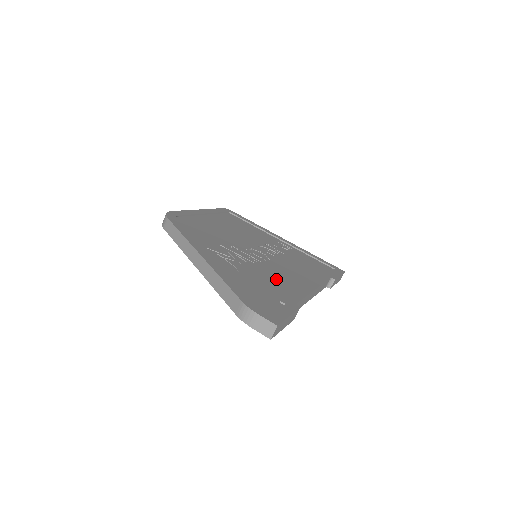
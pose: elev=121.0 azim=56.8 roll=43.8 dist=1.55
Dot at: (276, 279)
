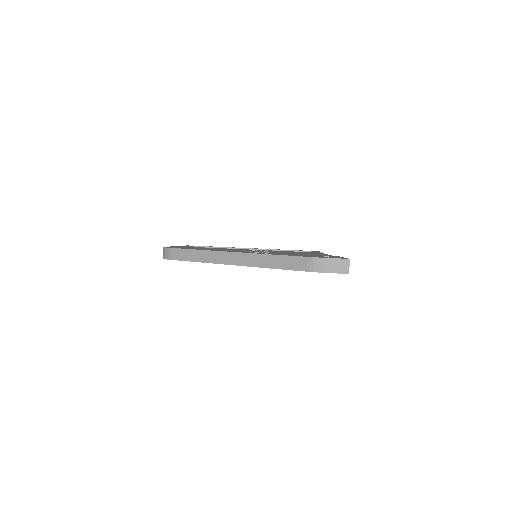
Dot at: occluded
